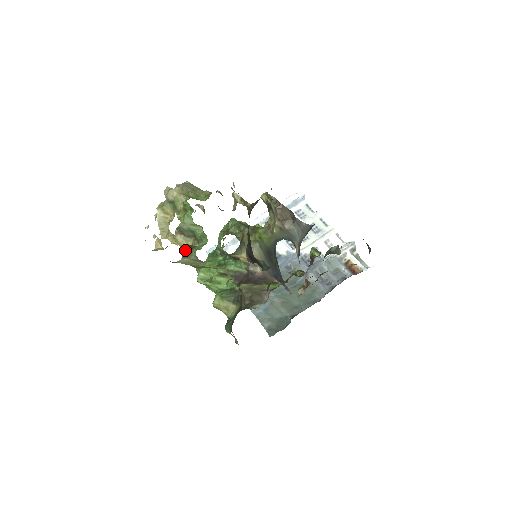
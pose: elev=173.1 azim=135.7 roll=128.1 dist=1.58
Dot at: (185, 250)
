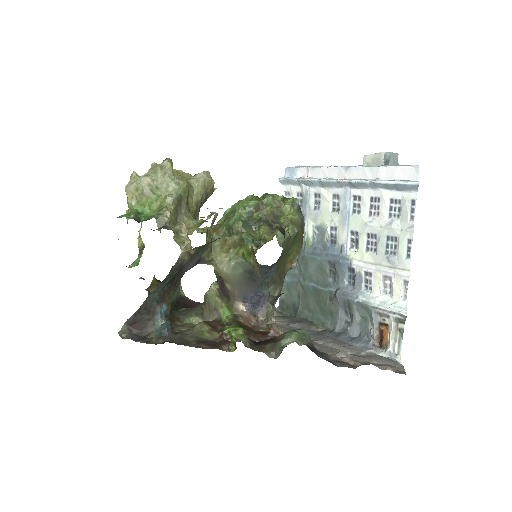
Dot at: (139, 247)
